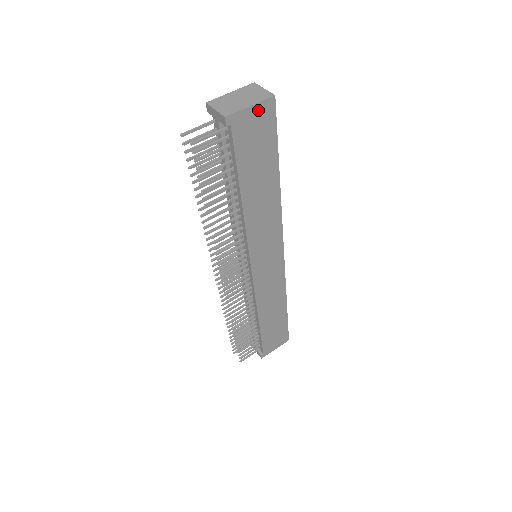
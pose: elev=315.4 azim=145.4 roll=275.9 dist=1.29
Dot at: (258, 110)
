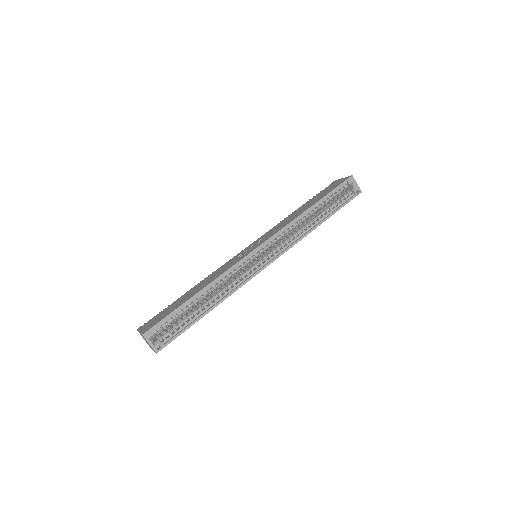
Dot at: occluded
